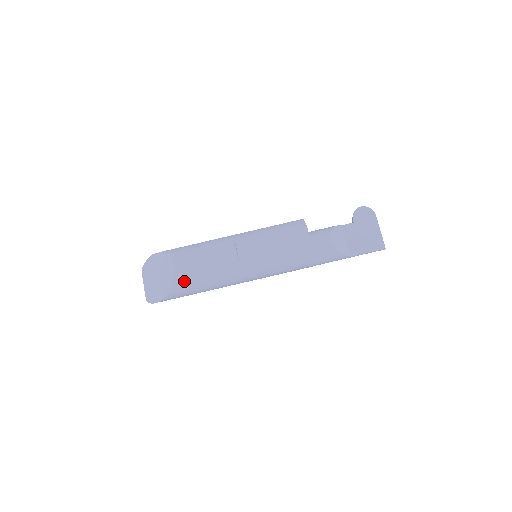
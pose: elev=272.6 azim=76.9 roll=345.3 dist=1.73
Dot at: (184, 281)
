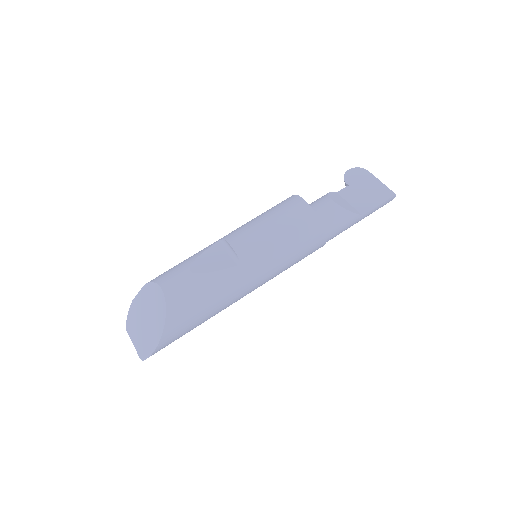
Dot at: (179, 303)
